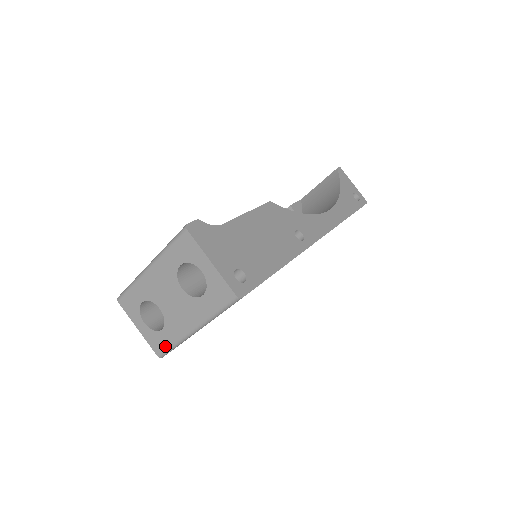
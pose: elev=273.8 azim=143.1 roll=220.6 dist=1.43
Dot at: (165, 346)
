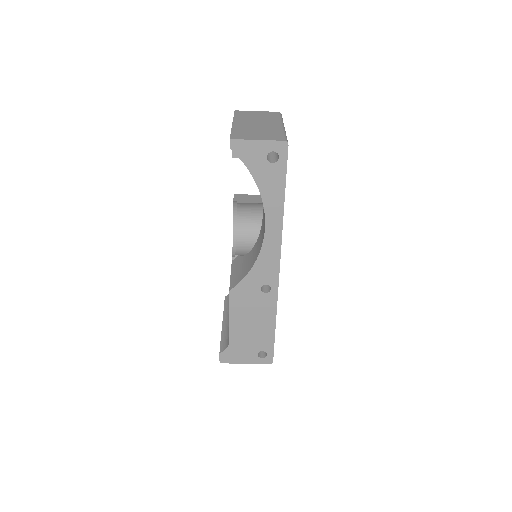
Dot at: occluded
